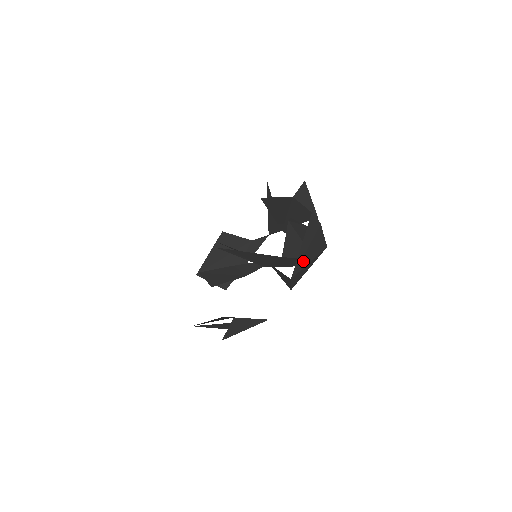
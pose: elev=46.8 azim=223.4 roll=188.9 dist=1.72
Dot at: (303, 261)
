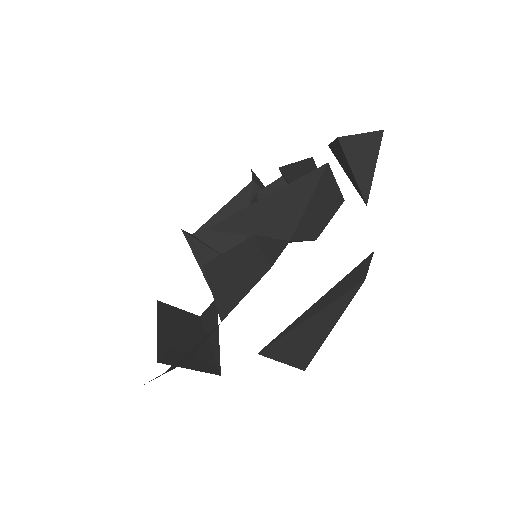
Dot at: occluded
